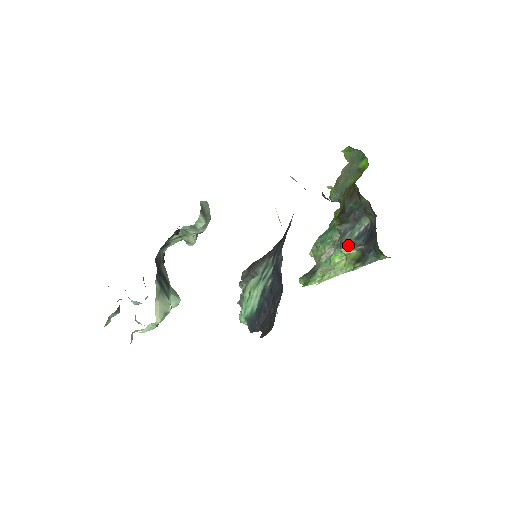
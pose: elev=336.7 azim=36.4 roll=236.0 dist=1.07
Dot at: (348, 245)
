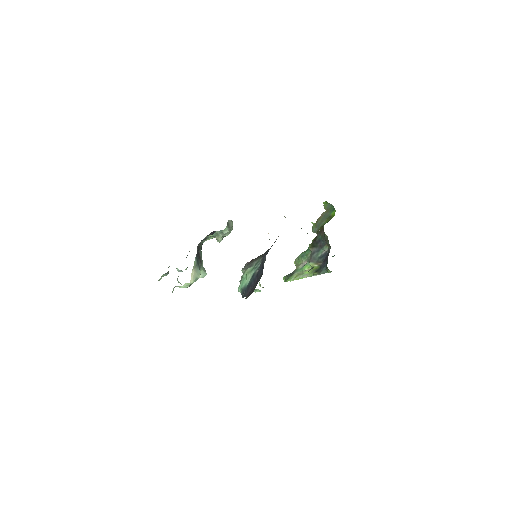
Dot at: (314, 261)
